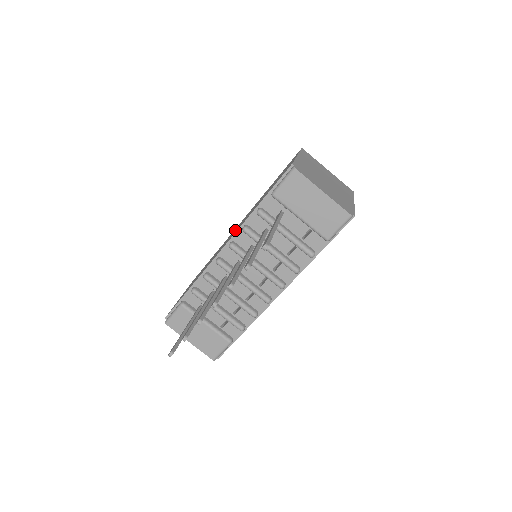
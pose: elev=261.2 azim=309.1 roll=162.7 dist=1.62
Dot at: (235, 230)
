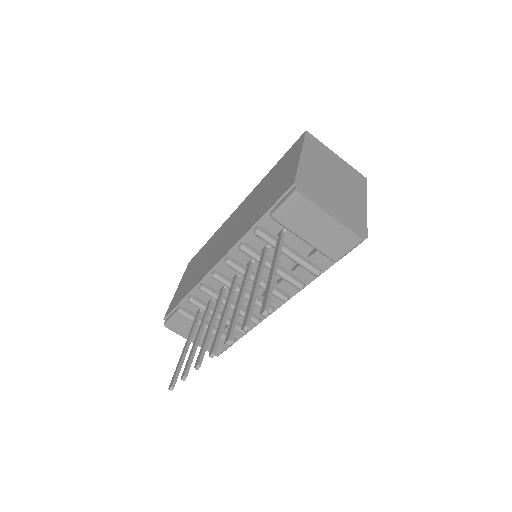
Dot at: (231, 229)
